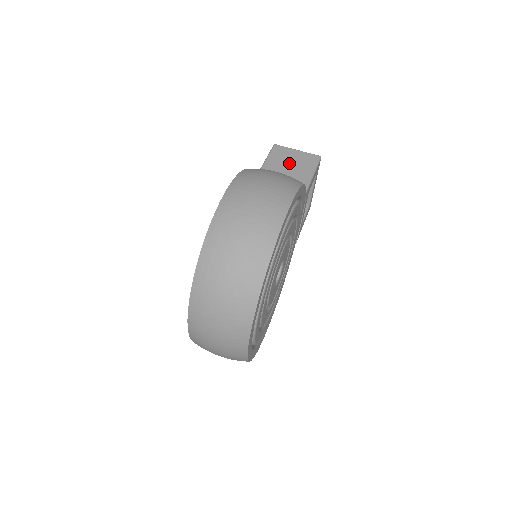
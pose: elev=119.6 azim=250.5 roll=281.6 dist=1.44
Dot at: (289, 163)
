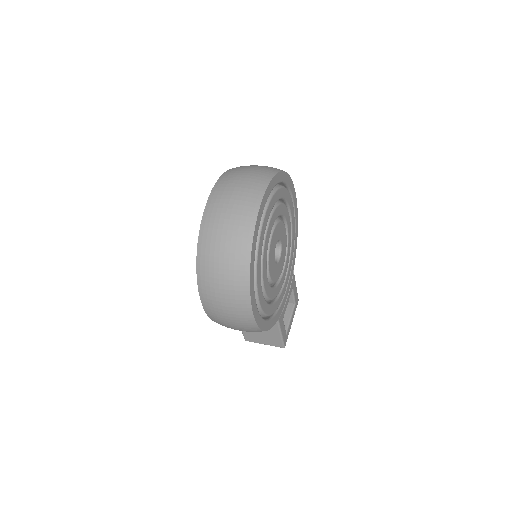
Dot at: occluded
